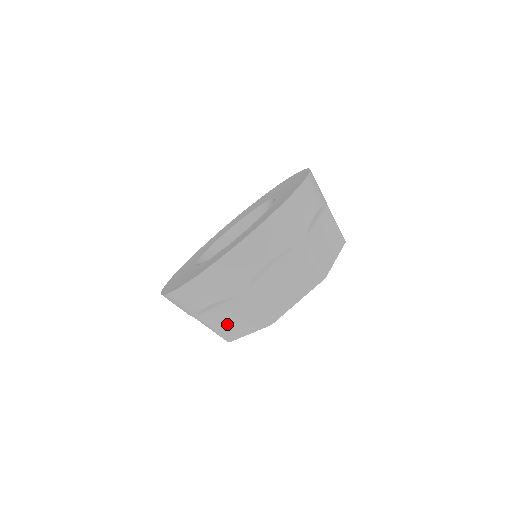
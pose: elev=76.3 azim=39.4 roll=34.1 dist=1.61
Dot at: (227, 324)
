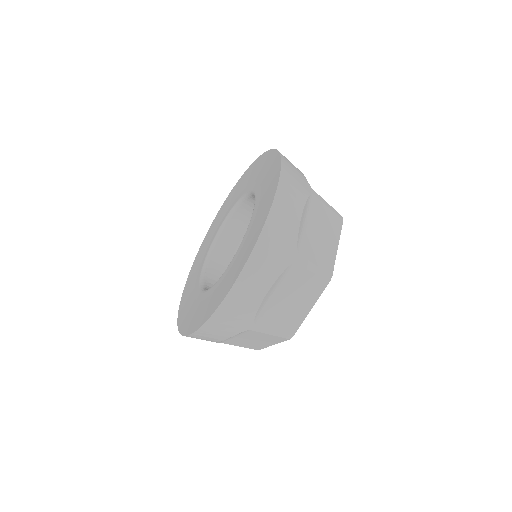
Dot at: (287, 310)
